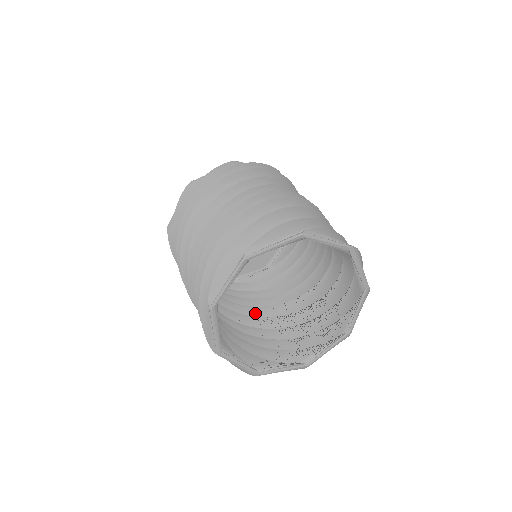
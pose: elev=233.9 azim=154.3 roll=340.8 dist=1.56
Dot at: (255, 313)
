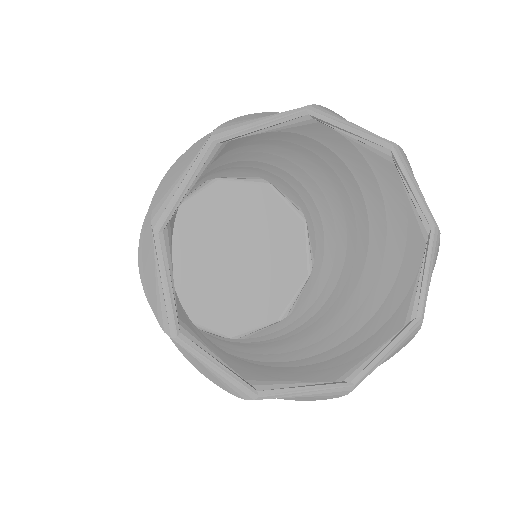
Dot at: (261, 352)
